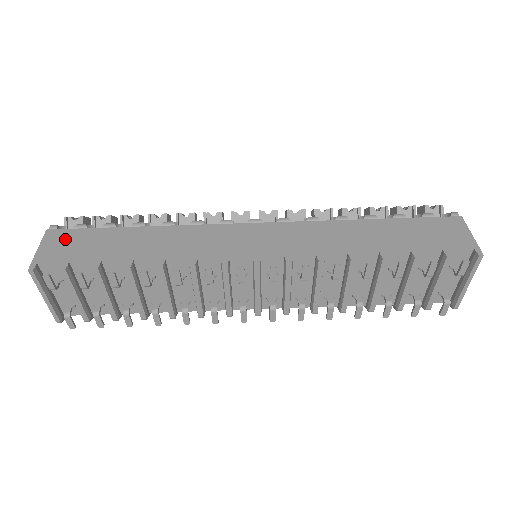
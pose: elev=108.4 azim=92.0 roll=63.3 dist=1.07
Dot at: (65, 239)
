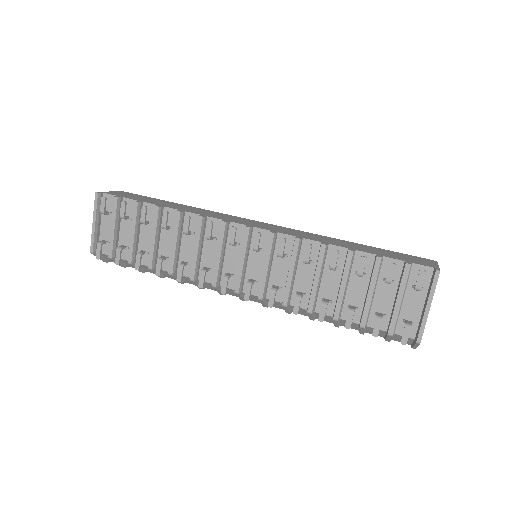
Dot at: (129, 194)
